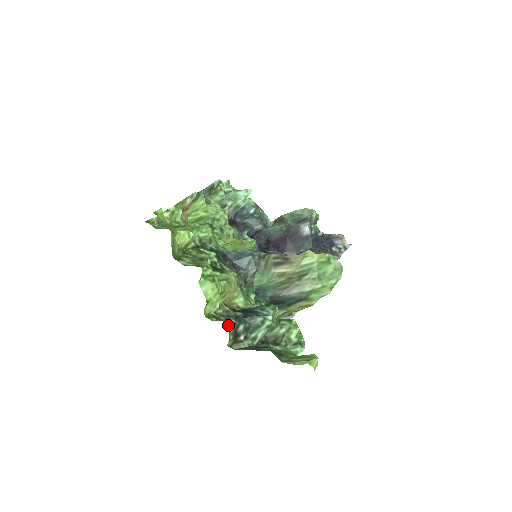
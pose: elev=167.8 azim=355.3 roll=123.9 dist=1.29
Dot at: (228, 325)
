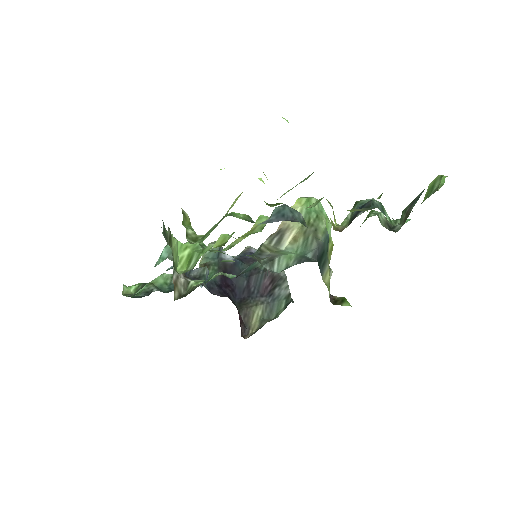
Dot at: occluded
